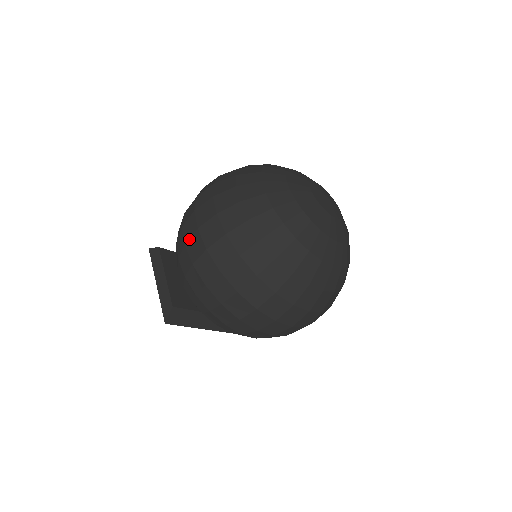
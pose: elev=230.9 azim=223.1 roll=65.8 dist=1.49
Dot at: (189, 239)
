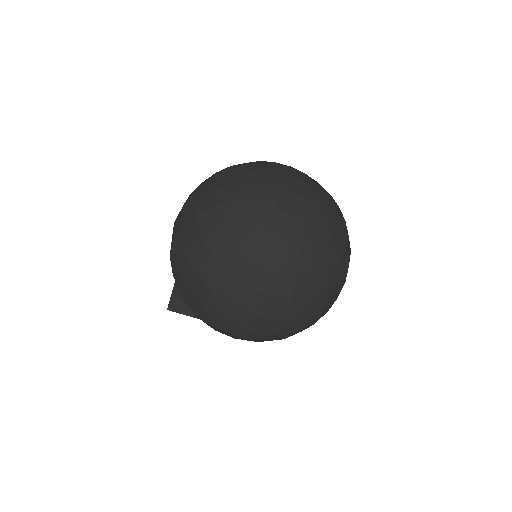
Dot at: occluded
